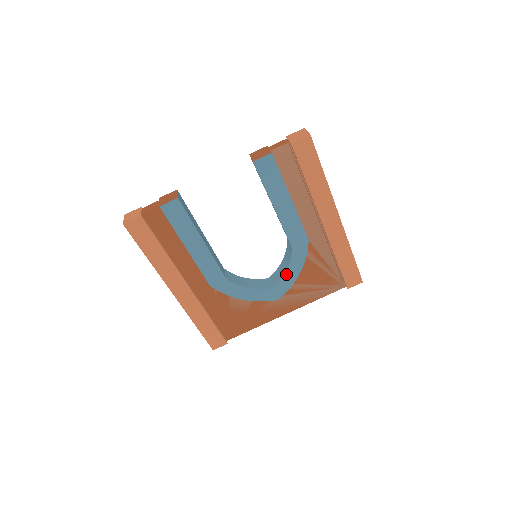
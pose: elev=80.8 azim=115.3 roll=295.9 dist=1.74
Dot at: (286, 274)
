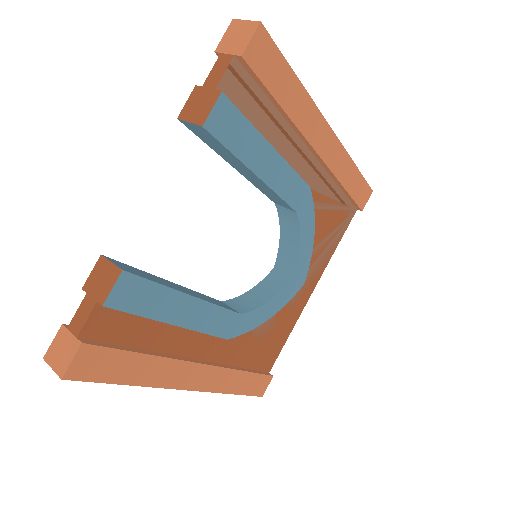
Dot at: (301, 249)
